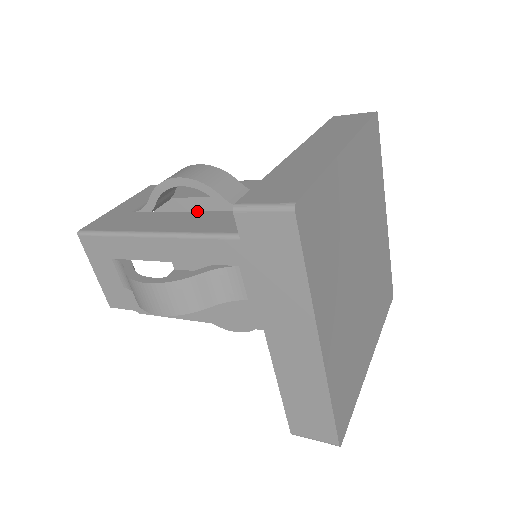
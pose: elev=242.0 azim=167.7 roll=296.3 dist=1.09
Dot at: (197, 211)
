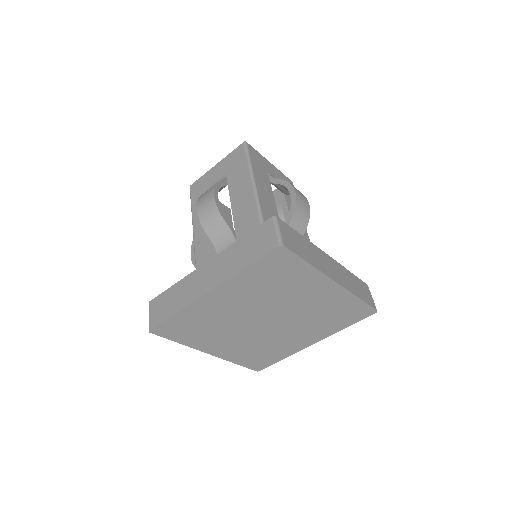
Dot at: occluded
